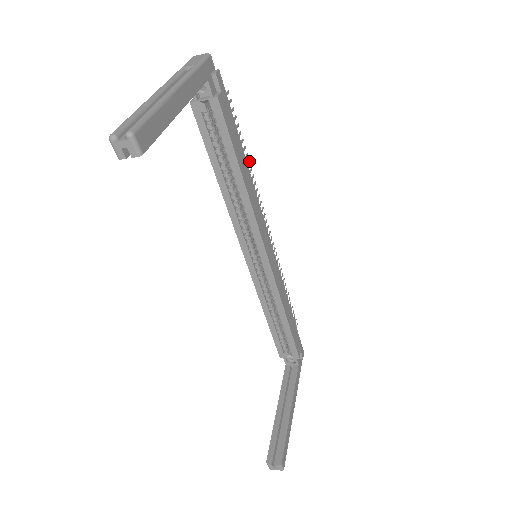
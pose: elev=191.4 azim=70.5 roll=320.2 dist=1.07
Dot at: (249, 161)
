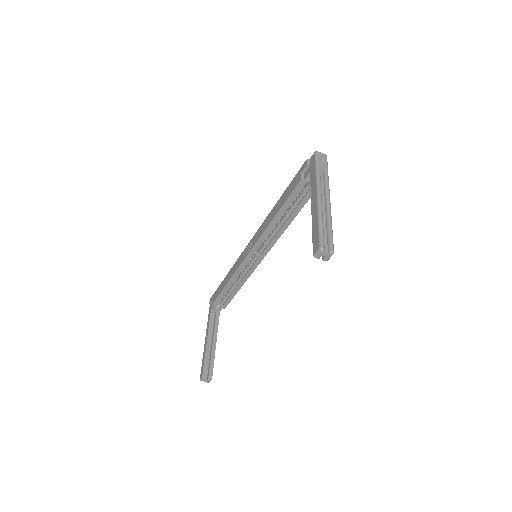
Dot at: occluded
